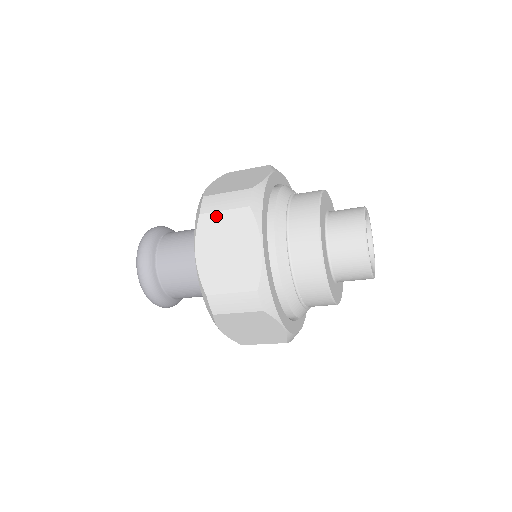
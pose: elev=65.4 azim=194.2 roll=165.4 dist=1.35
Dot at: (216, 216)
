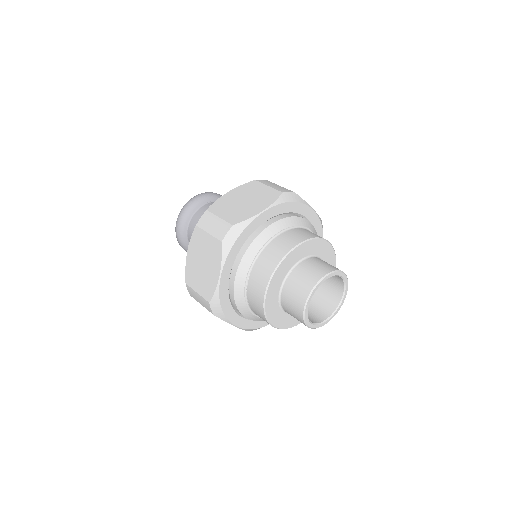
Dot at: (261, 185)
